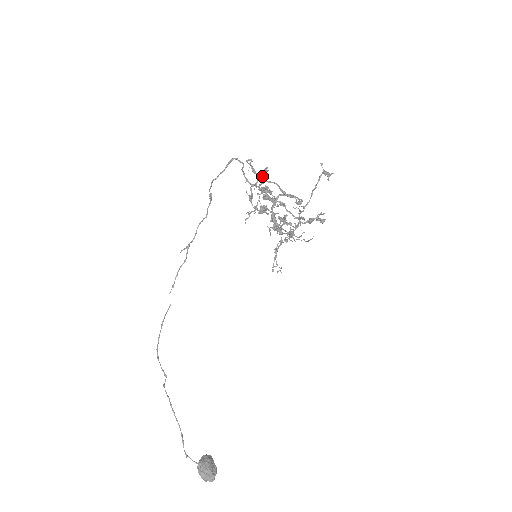
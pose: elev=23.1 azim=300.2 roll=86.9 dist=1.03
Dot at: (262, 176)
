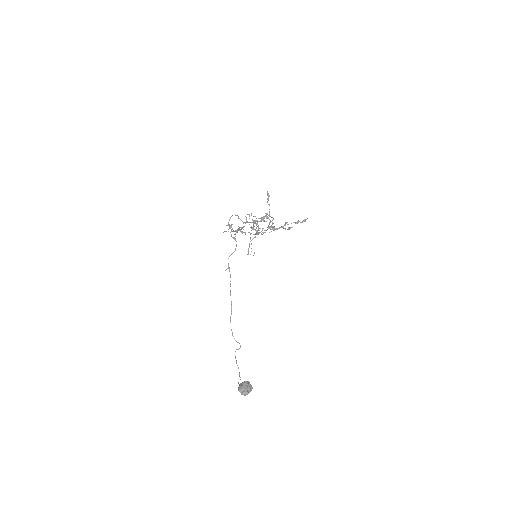
Dot at: occluded
